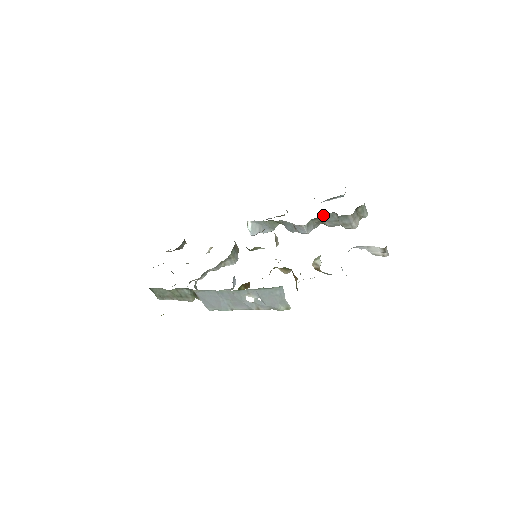
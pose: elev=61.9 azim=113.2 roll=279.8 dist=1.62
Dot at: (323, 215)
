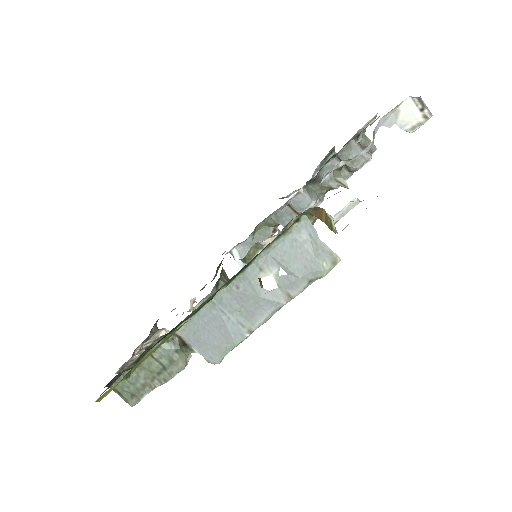
Dot at: (321, 173)
